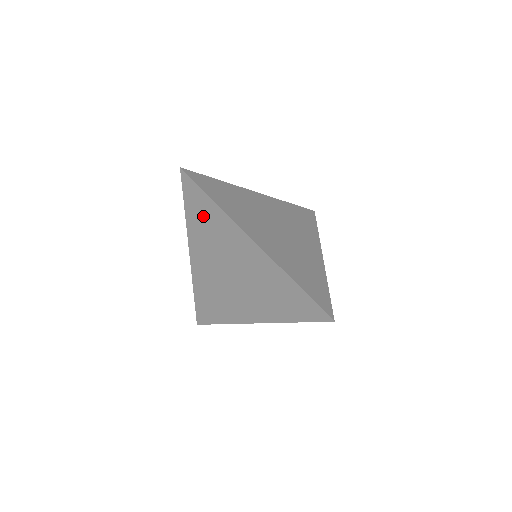
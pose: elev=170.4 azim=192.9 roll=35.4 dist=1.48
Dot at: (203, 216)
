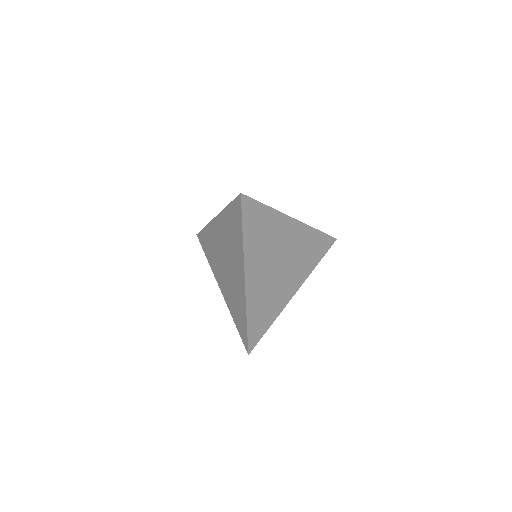
Dot at: (208, 246)
